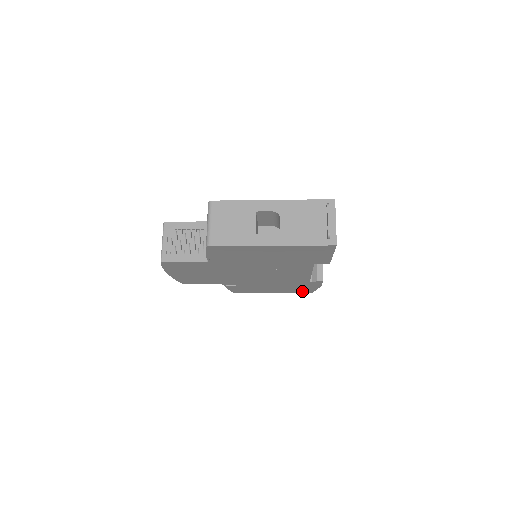
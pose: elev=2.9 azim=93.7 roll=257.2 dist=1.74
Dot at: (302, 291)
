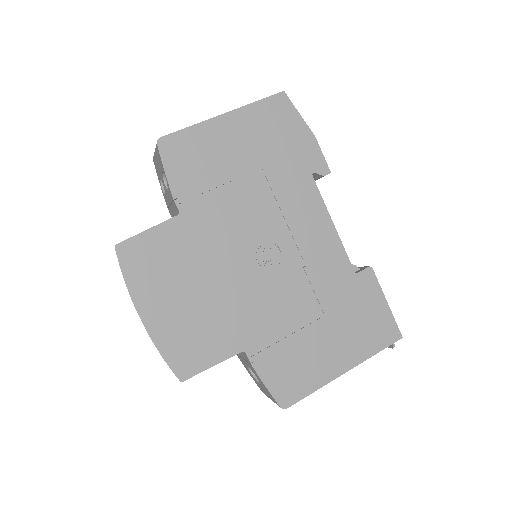
Dot at: occluded
